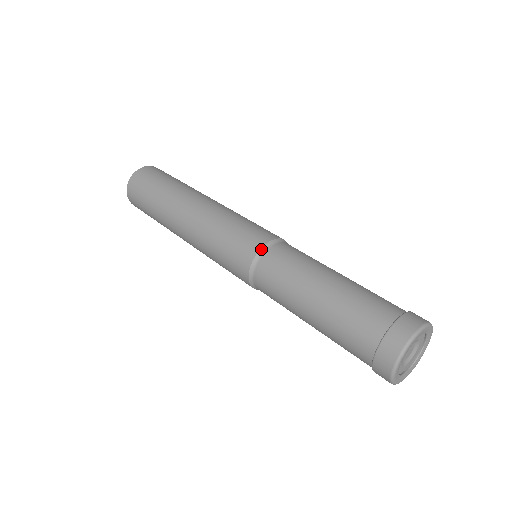
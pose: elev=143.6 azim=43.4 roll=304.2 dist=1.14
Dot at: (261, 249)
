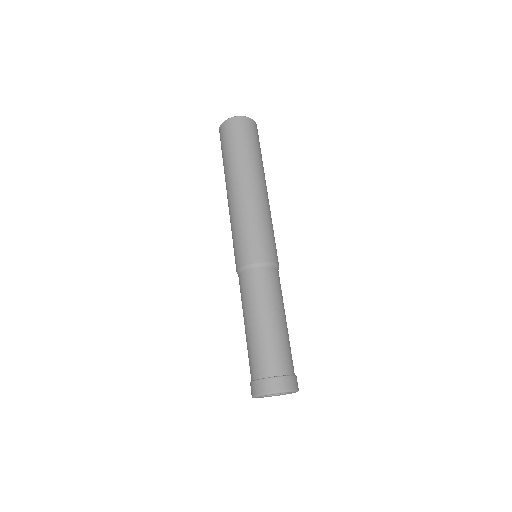
Dot at: (238, 270)
